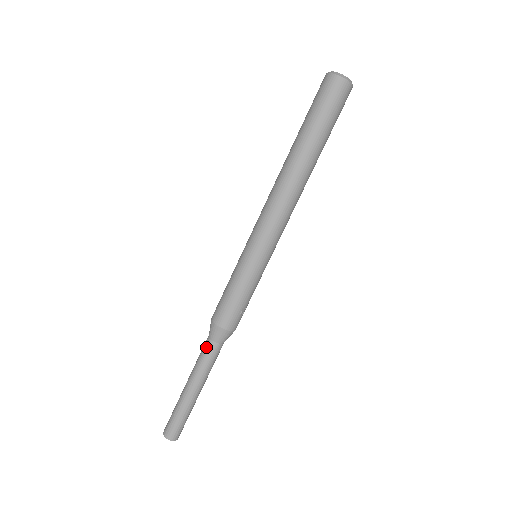
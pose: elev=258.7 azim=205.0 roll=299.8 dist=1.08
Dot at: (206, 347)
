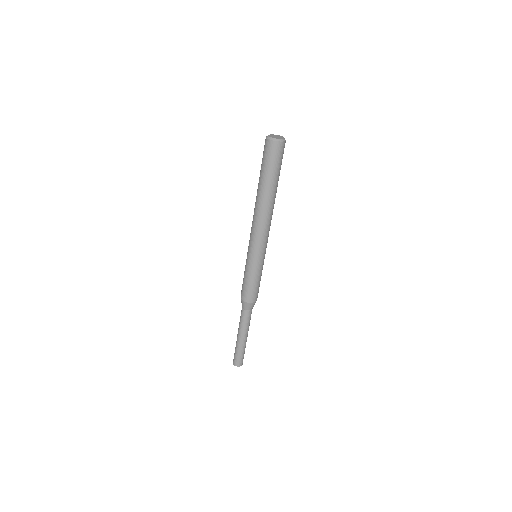
Dot at: (247, 315)
